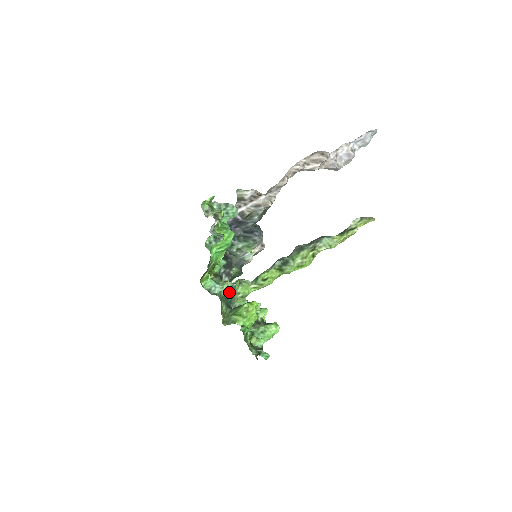
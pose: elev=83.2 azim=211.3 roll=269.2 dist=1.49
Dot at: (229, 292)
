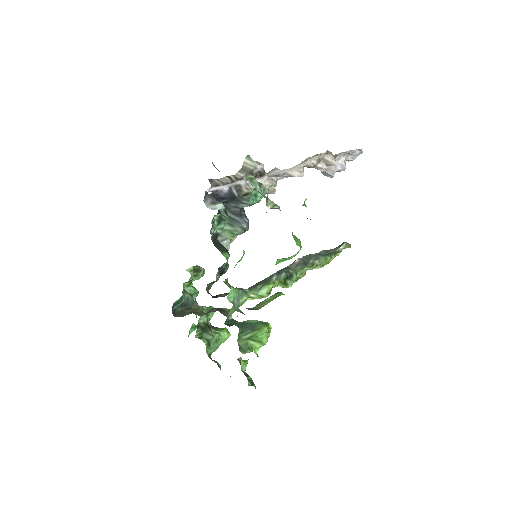
Dot at: occluded
